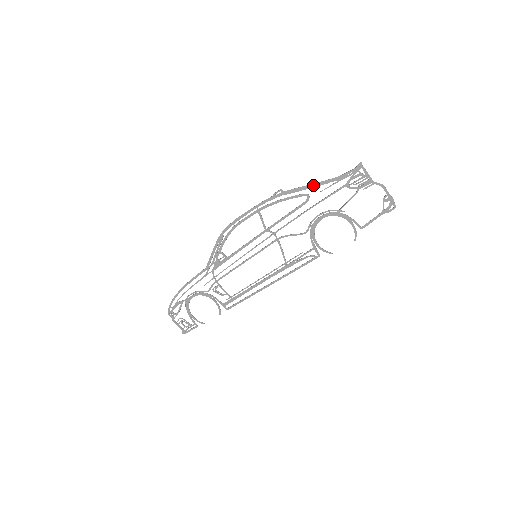
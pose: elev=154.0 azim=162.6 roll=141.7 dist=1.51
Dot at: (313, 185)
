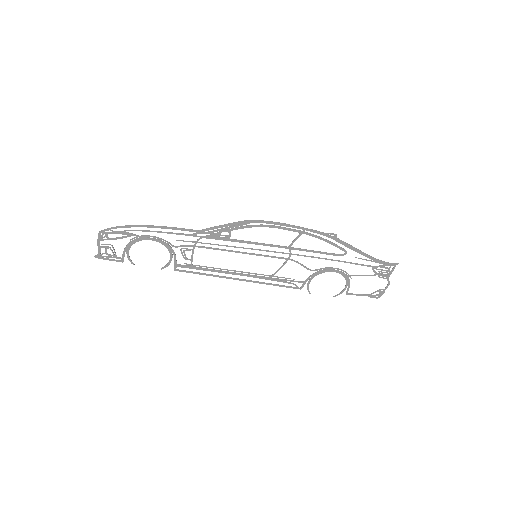
Dot at: (358, 251)
